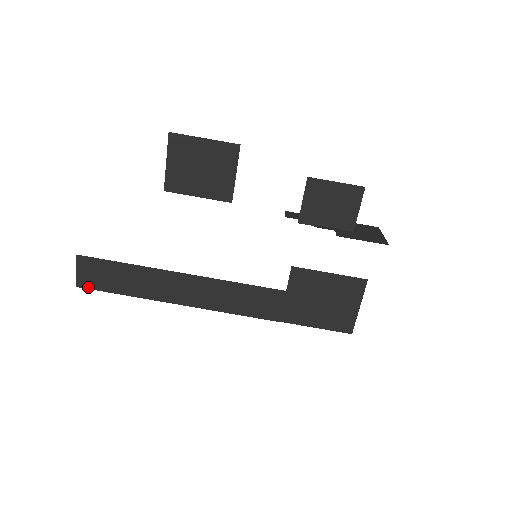
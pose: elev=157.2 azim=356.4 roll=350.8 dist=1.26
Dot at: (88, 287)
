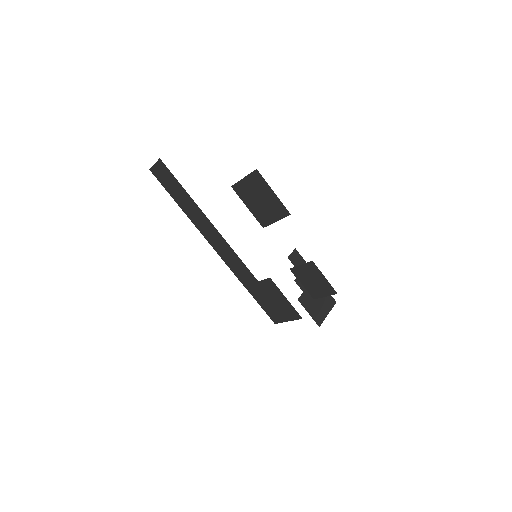
Dot at: (156, 176)
